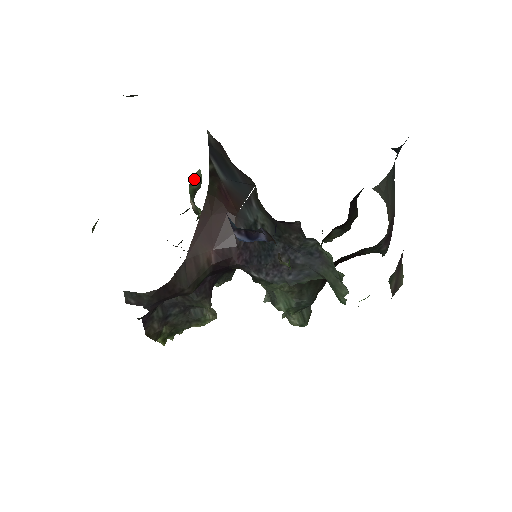
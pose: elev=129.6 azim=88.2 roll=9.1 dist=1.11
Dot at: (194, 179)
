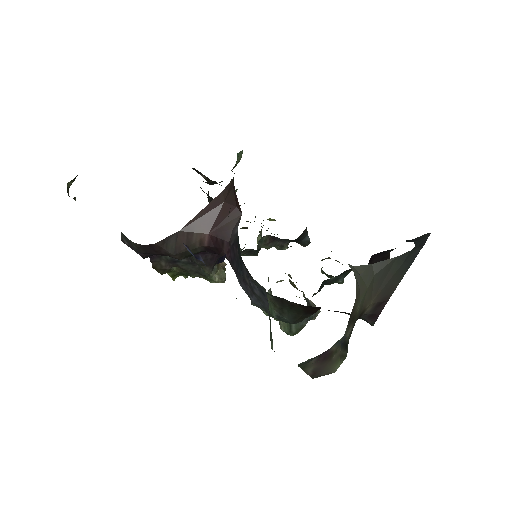
Dot at: (238, 156)
